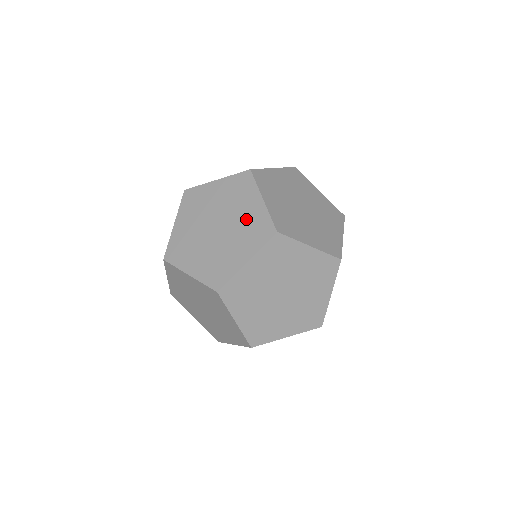
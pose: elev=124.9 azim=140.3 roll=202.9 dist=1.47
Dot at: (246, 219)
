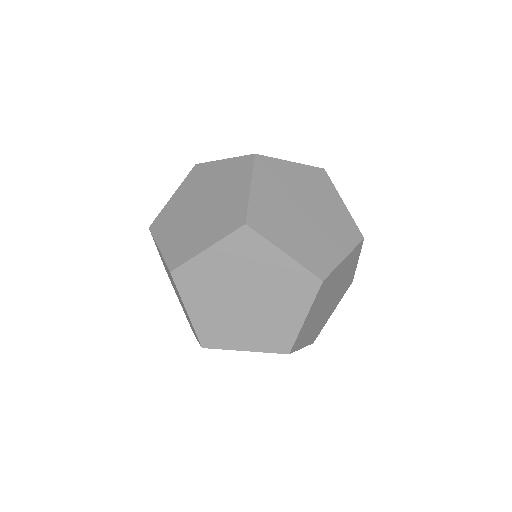
Dot at: (333, 215)
